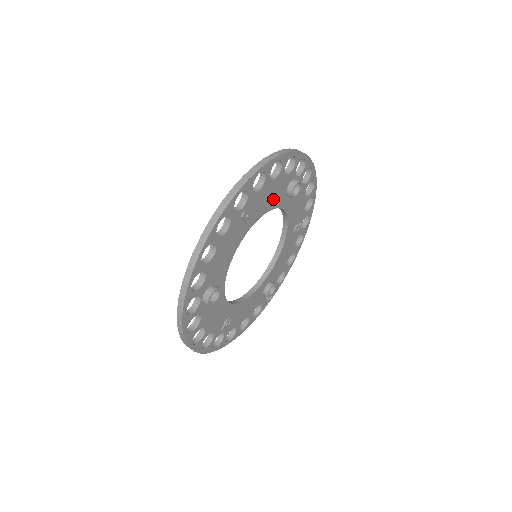
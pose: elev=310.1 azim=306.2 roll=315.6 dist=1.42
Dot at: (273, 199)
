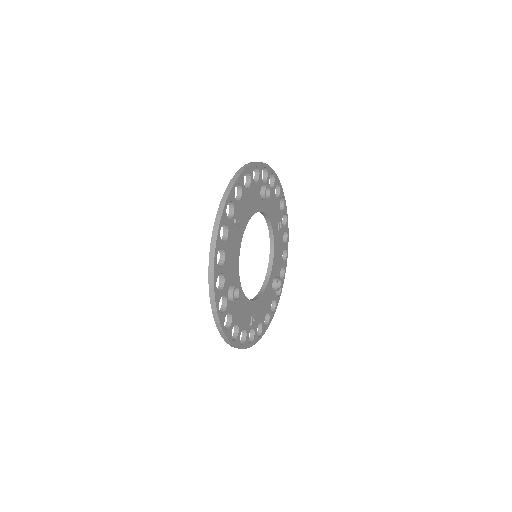
Dot at: (253, 205)
